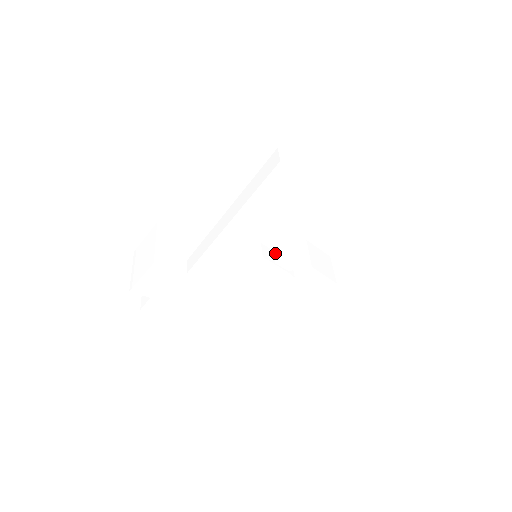
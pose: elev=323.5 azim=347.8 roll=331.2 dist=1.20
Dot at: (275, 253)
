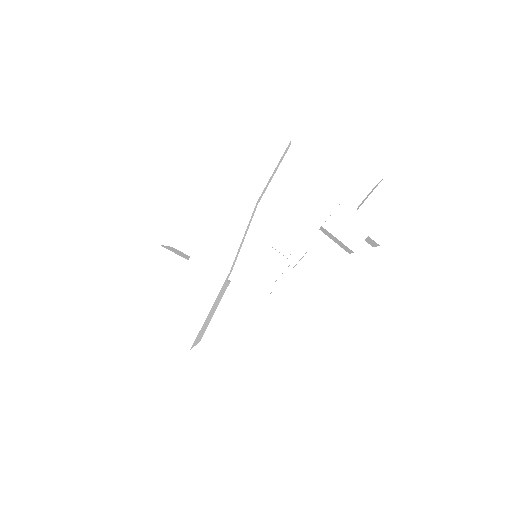
Dot at: occluded
